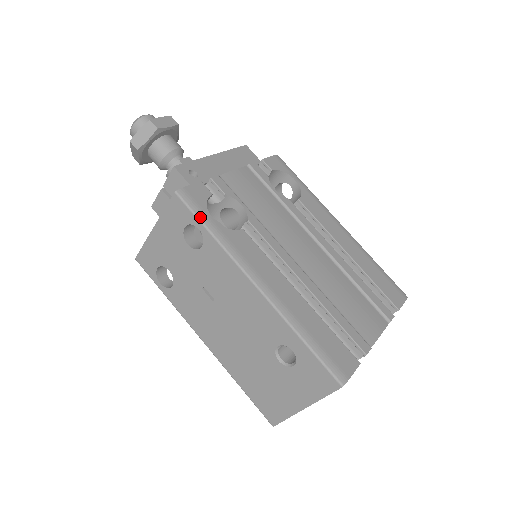
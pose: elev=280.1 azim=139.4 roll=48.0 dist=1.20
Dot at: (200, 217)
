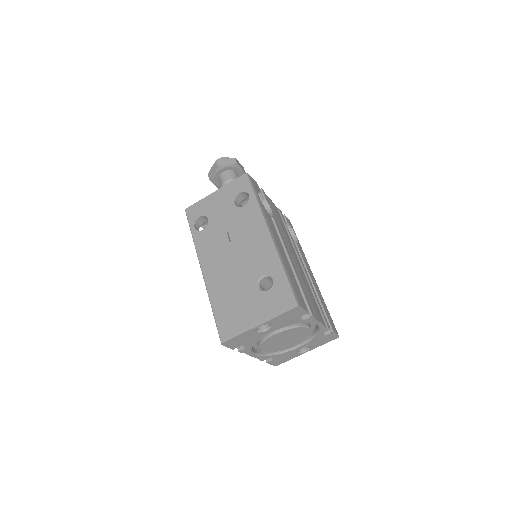
Dot at: (254, 190)
